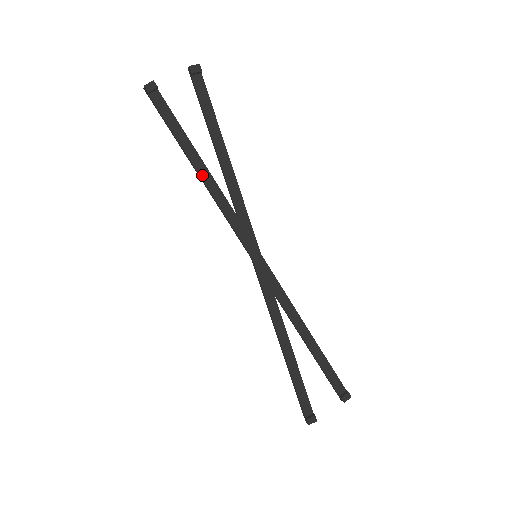
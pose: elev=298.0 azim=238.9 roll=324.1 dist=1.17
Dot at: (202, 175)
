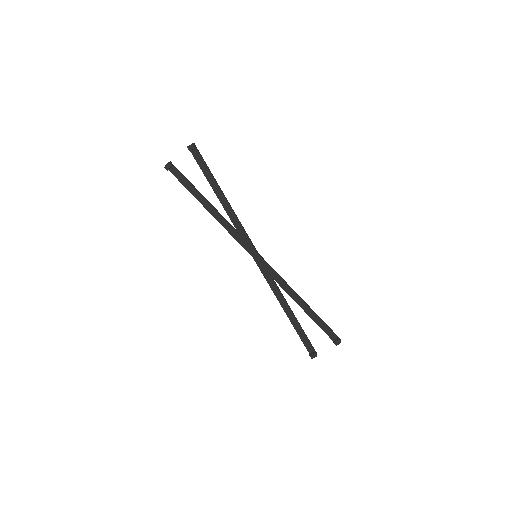
Dot at: (211, 212)
